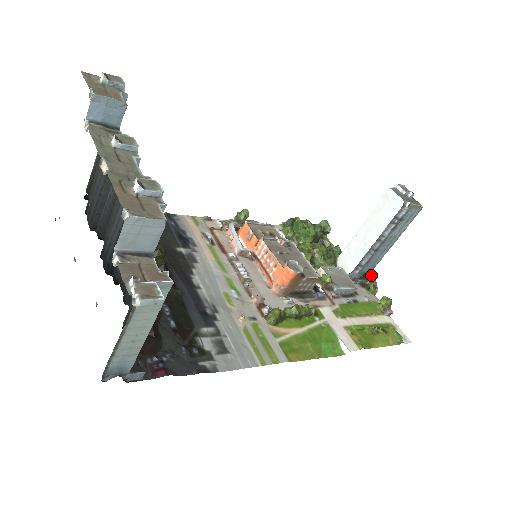
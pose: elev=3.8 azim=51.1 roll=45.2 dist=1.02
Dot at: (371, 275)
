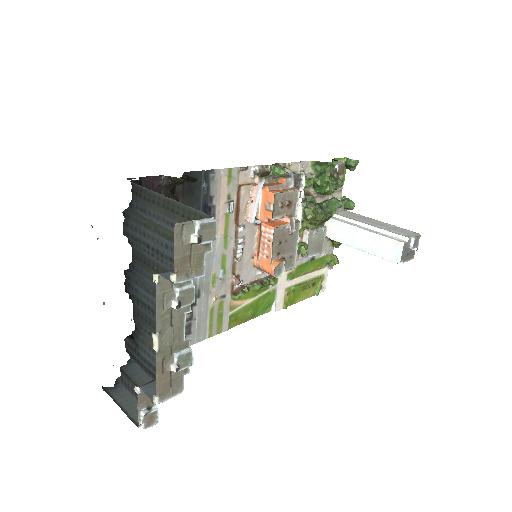
Dot at: occluded
